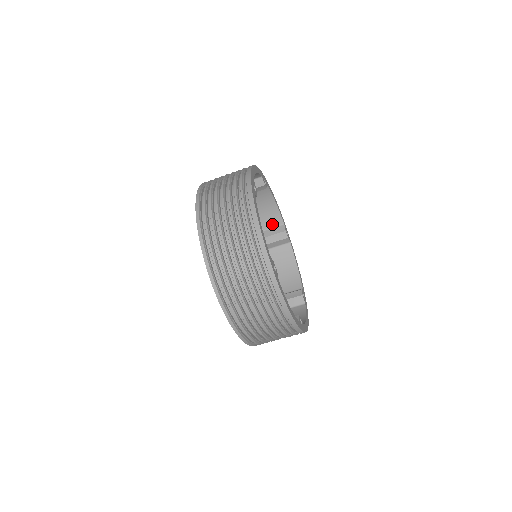
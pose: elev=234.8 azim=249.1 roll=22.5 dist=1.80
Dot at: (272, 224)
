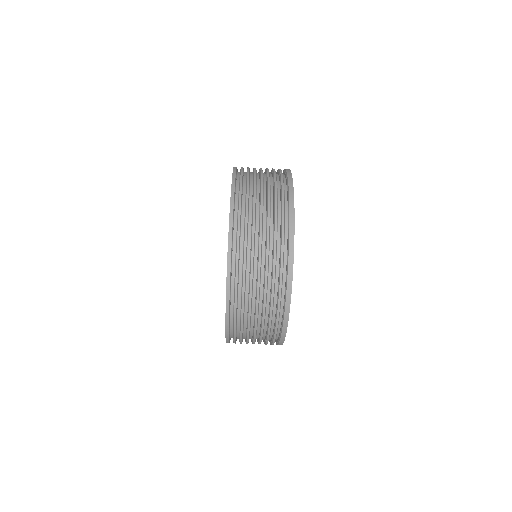
Dot at: occluded
